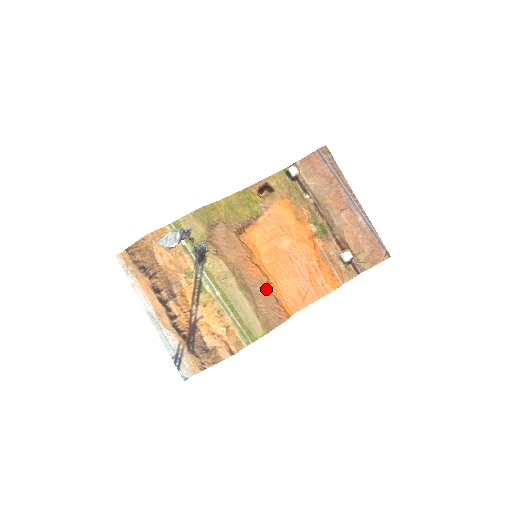
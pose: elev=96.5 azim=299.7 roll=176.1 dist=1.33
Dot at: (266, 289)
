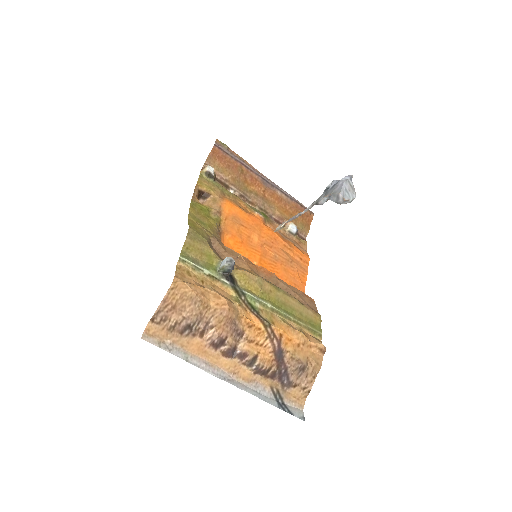
Dot at: (284, 282)
